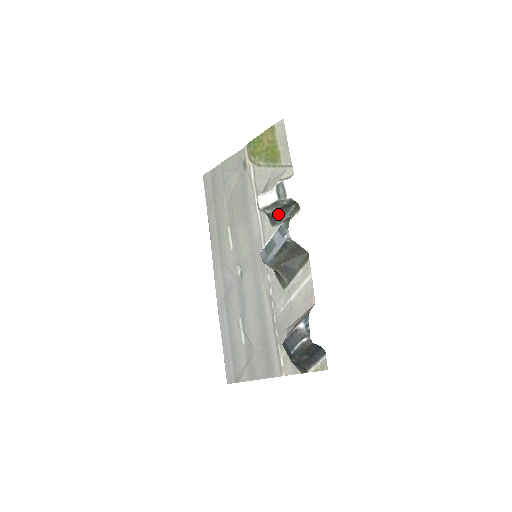
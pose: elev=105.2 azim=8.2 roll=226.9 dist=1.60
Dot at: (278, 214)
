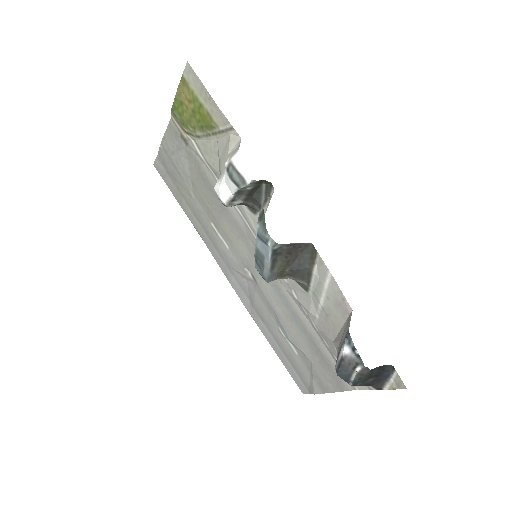
Dot at: (251, 200)
